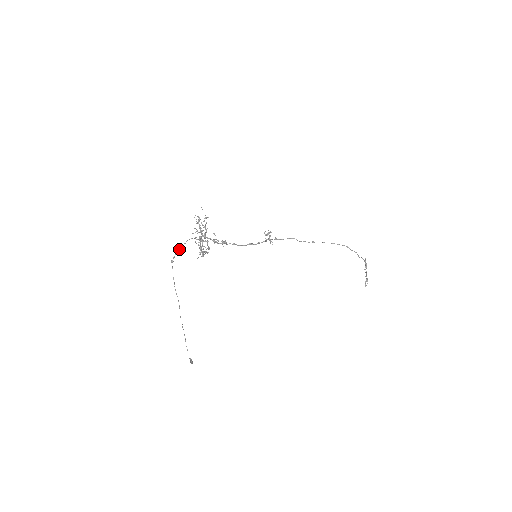
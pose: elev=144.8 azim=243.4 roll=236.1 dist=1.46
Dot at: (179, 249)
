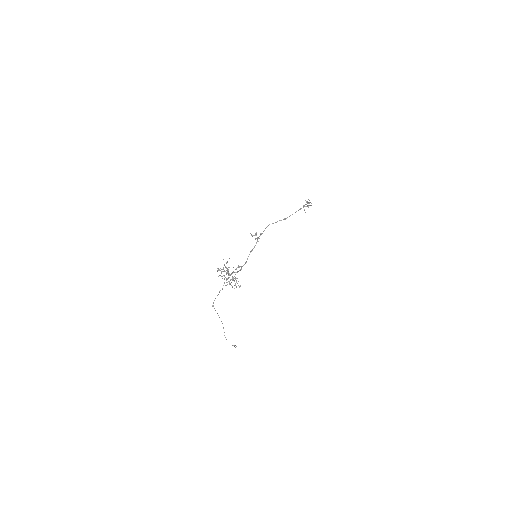
Dot at: occluded
